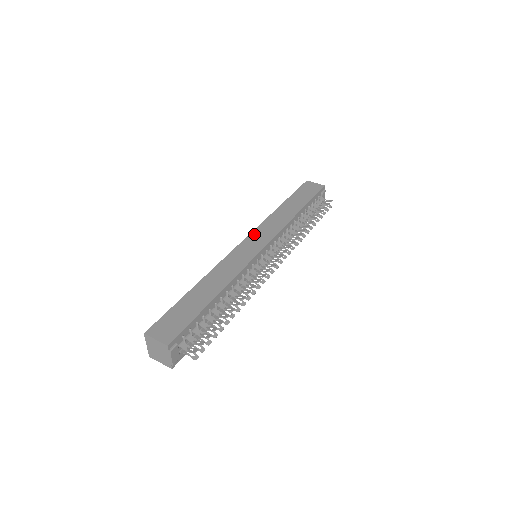
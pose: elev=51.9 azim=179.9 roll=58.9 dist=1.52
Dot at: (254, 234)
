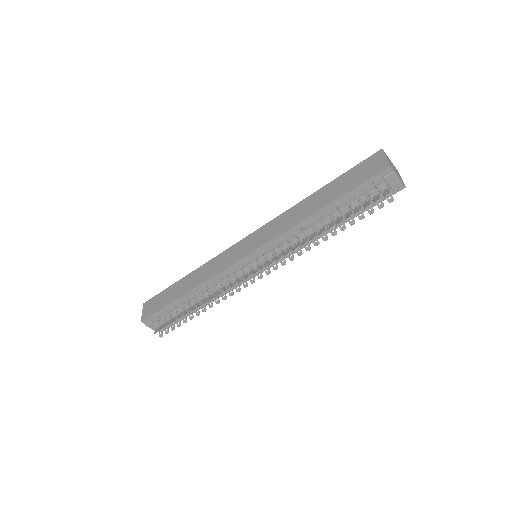
Dot at: (257, 232)
